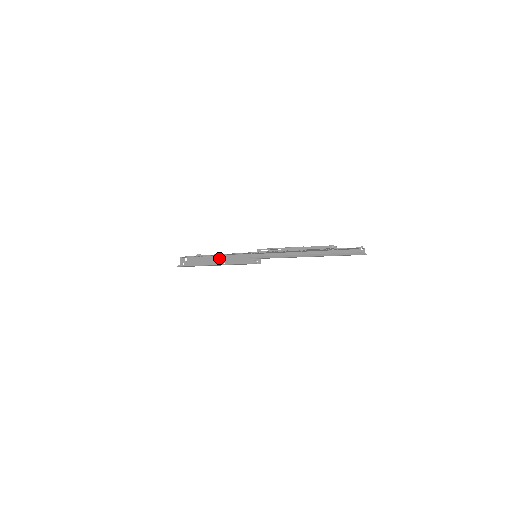
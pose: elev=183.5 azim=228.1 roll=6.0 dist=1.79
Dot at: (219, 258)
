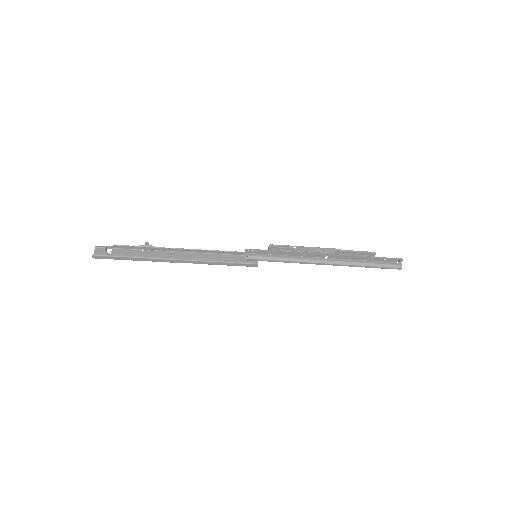
Dot at: (183, 254)
